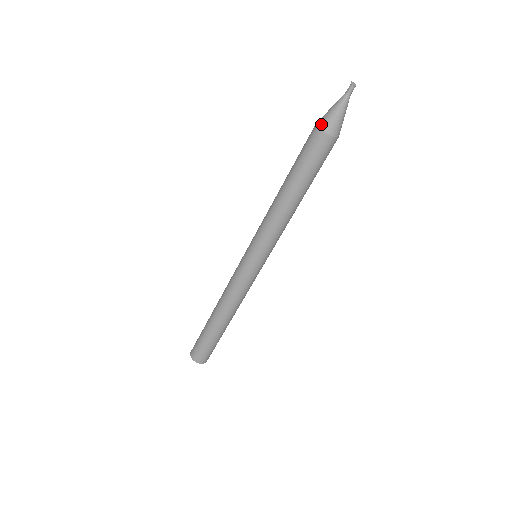
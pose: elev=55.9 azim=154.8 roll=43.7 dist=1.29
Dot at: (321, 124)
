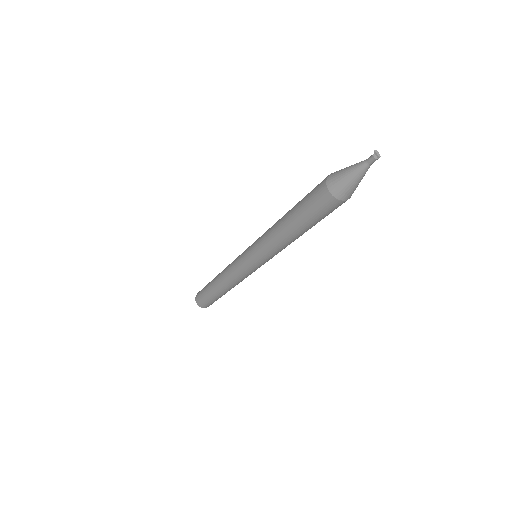
Dot at: (333, 189)
